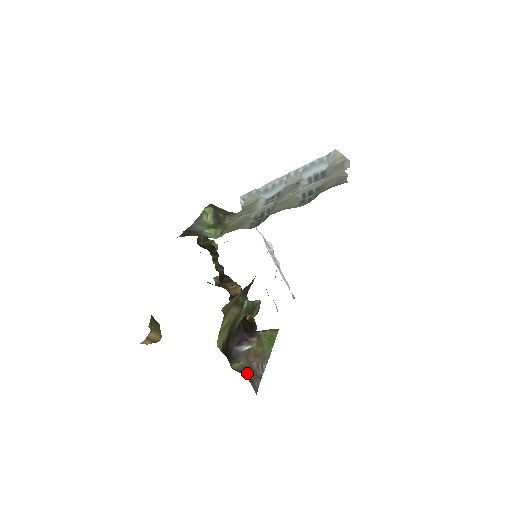
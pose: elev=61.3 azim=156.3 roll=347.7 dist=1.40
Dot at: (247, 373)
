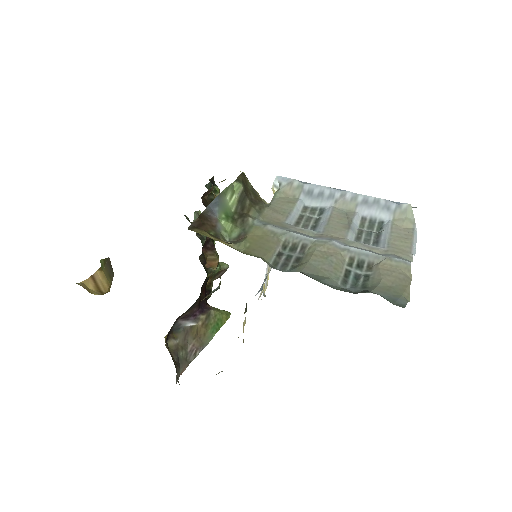
Dot at: (178, 356)
